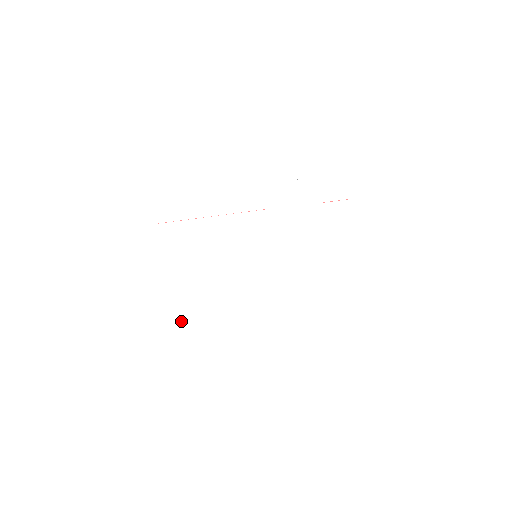
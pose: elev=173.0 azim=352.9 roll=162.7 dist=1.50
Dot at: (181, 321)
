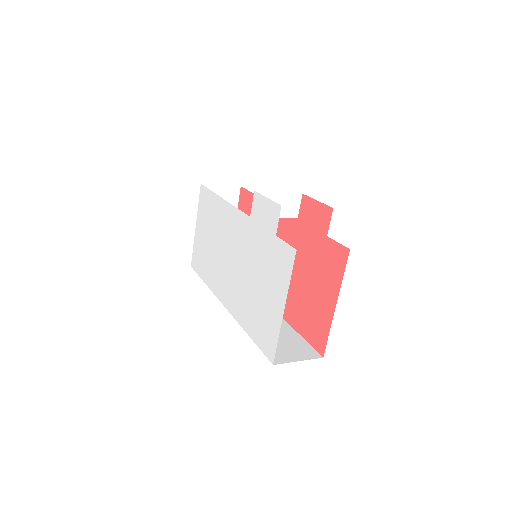
Dot at: (198, 274)
